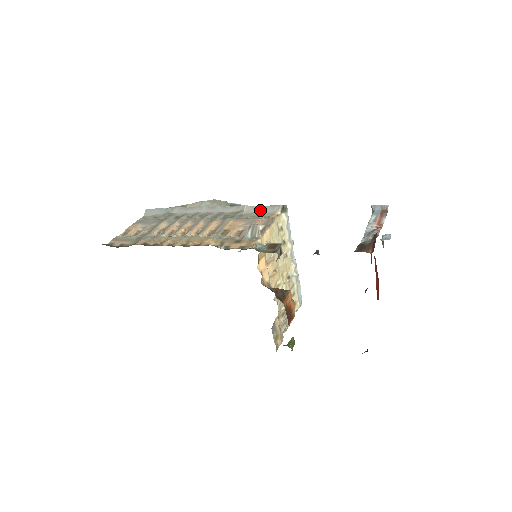
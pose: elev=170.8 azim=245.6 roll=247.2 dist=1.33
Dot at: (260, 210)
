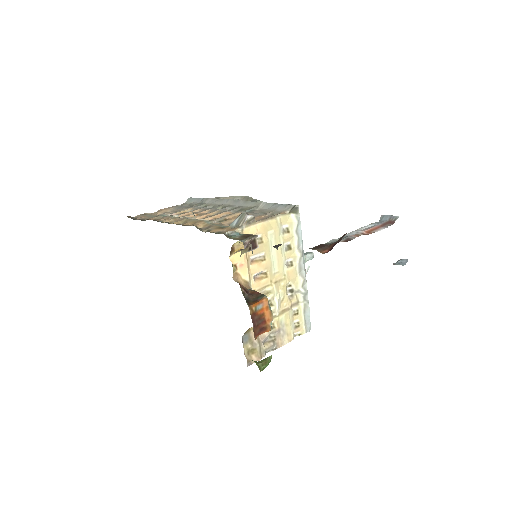
Dot at: (273, 207)
